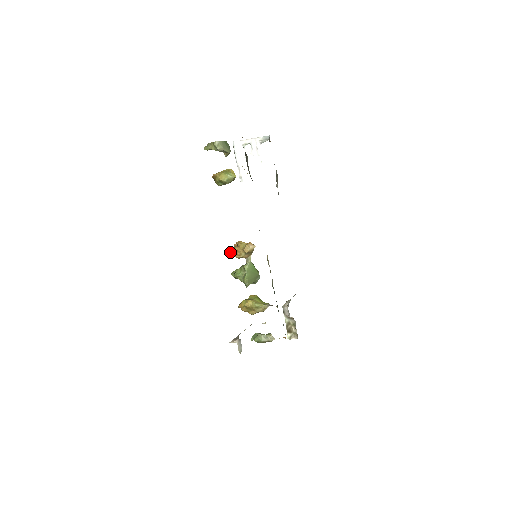
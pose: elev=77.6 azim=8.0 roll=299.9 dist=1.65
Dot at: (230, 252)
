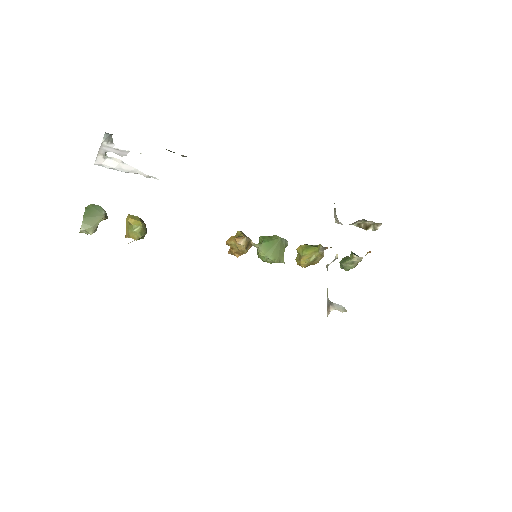
Dot at: (233, 254)
